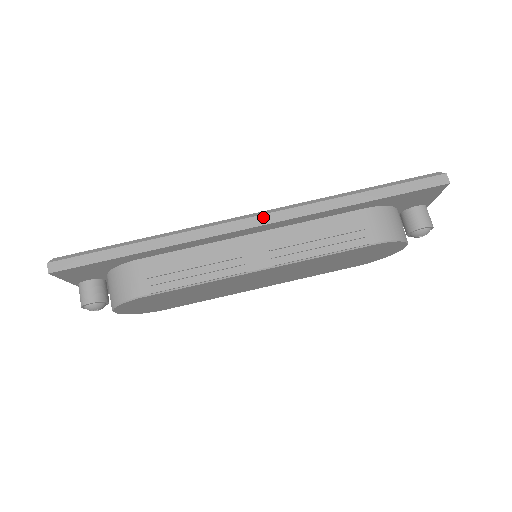
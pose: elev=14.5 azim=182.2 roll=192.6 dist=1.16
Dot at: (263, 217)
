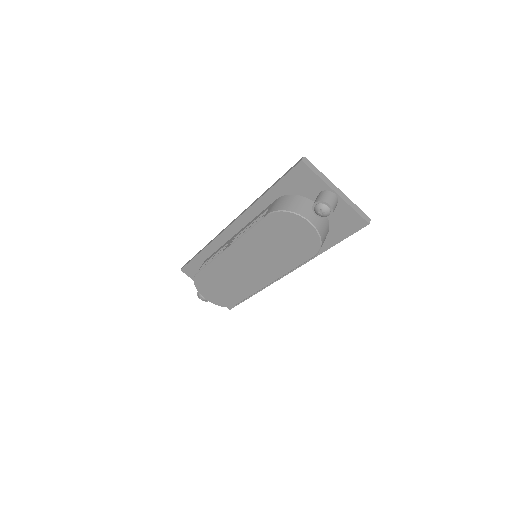
Dot at: (235, 219)
